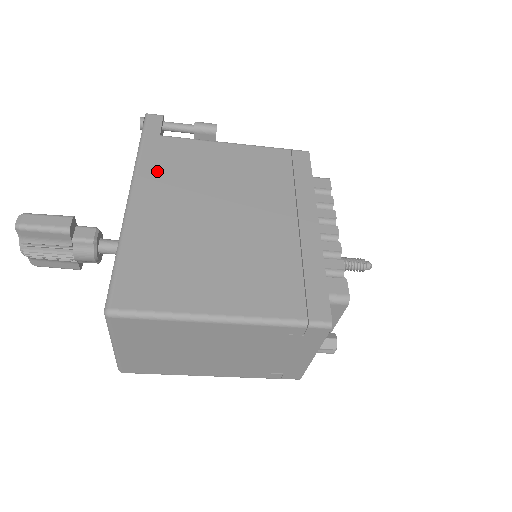
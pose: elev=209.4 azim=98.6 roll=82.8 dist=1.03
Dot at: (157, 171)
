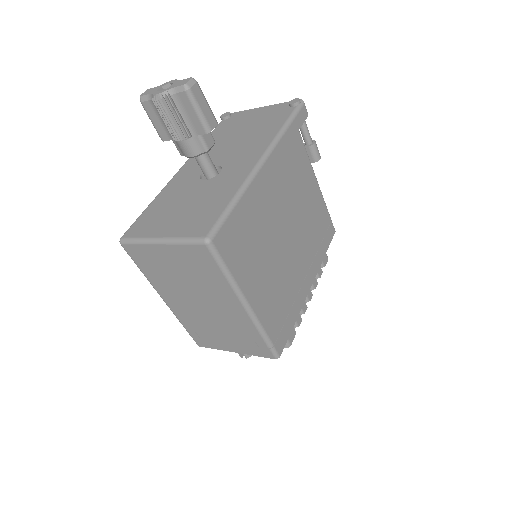
Dot at: (283, 158)
